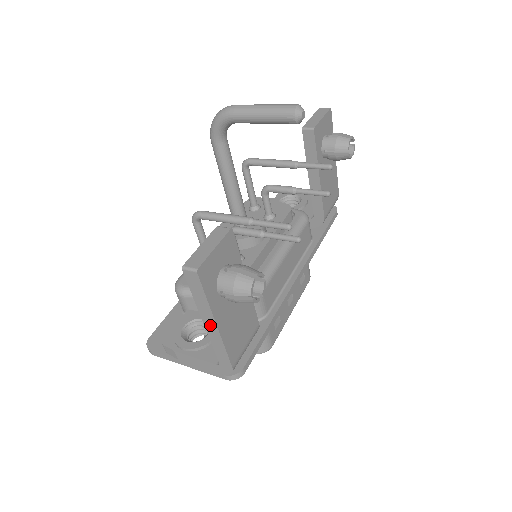
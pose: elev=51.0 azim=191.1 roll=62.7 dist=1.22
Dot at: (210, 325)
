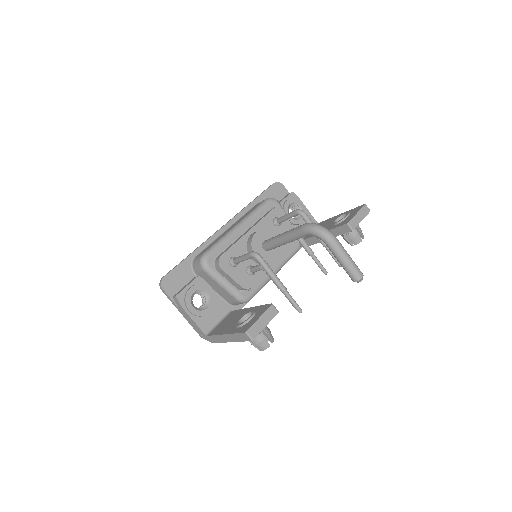
Dot at: (227, 338)
